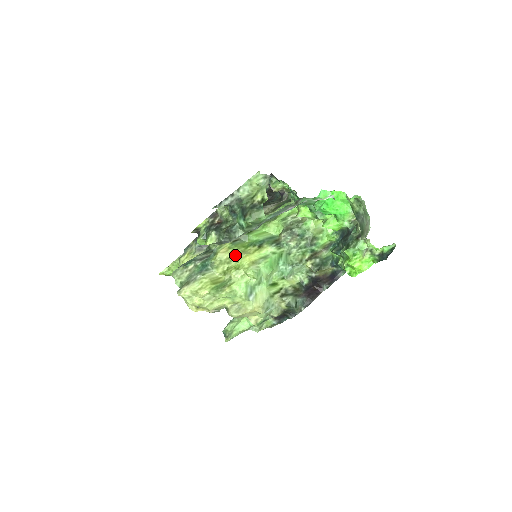
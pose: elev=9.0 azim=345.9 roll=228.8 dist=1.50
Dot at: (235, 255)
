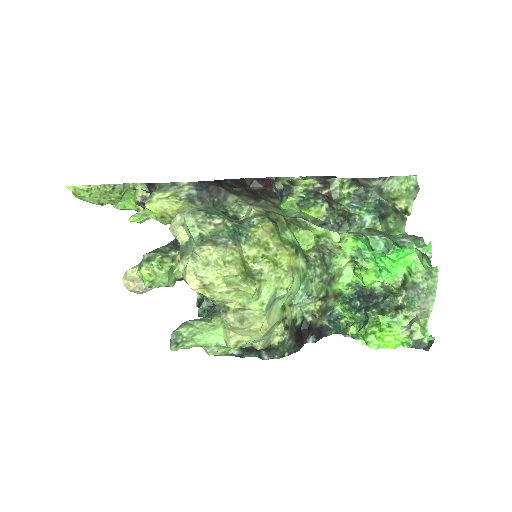
Dot at: (276, 244)
